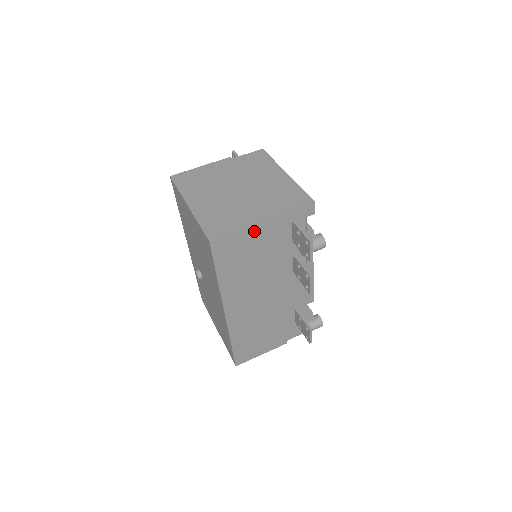
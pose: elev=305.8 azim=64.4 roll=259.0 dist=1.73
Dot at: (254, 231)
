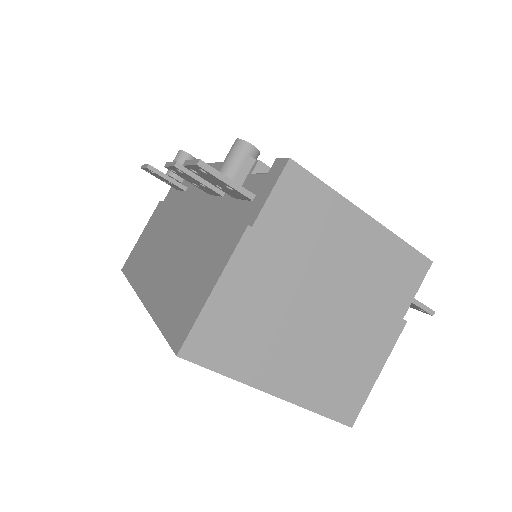
Dot at: occluded
